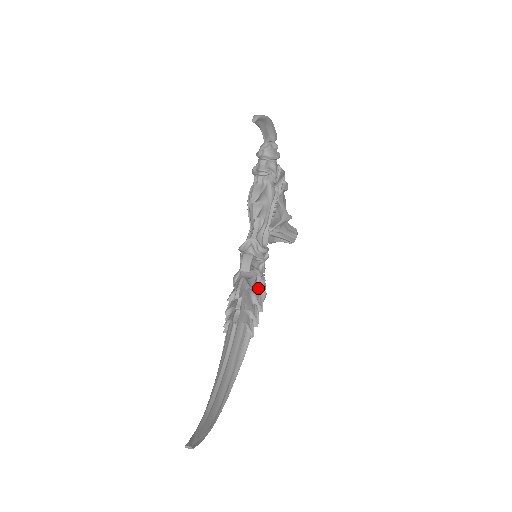
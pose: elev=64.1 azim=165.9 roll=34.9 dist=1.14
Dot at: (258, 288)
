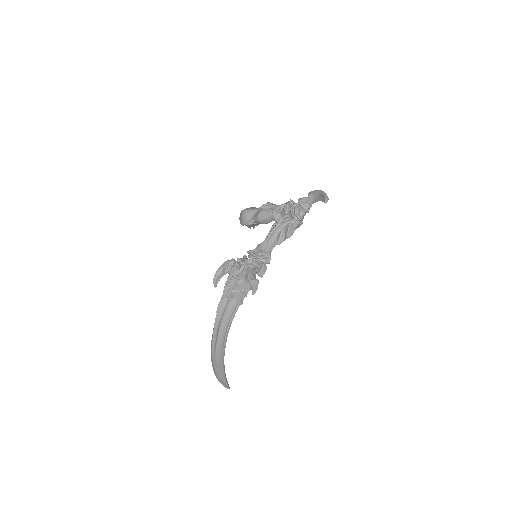
Dot at: occluded
